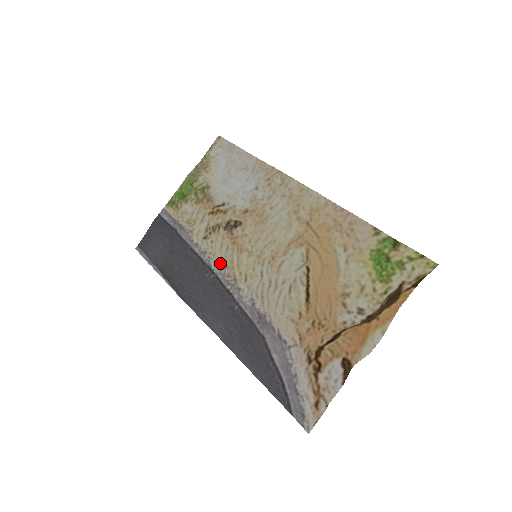
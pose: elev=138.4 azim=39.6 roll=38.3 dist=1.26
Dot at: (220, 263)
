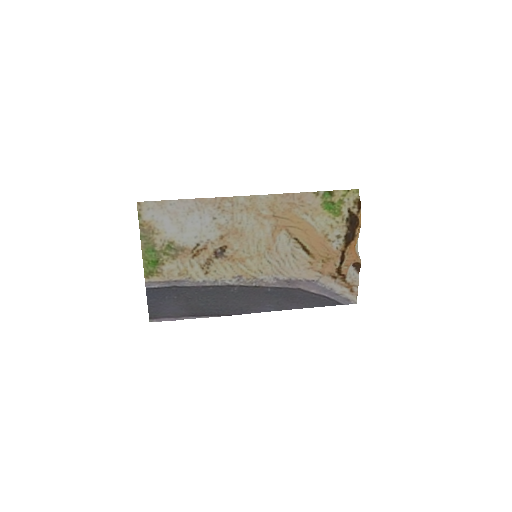
Dot at: (234, 278)
